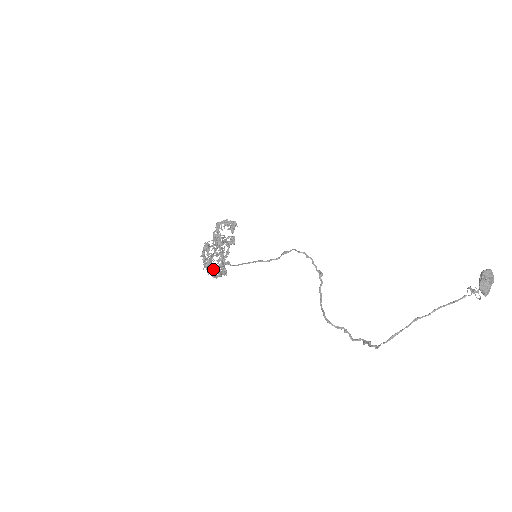
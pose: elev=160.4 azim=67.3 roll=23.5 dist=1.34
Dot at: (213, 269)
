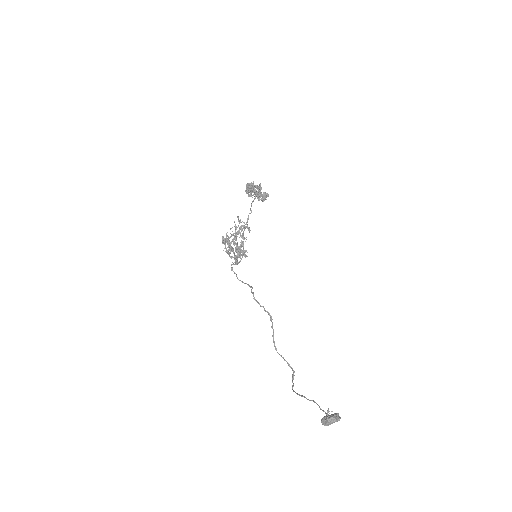
Dot at: (237, 250)
